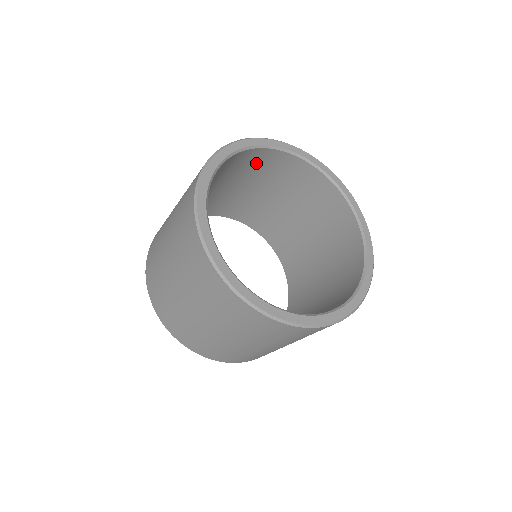
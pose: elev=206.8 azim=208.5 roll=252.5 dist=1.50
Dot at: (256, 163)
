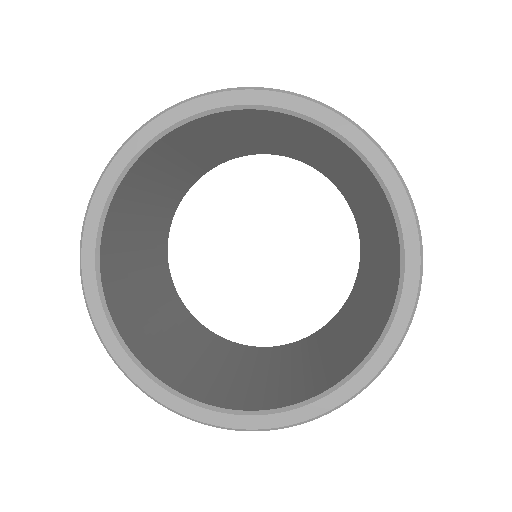
Dot at: (292, 126)
